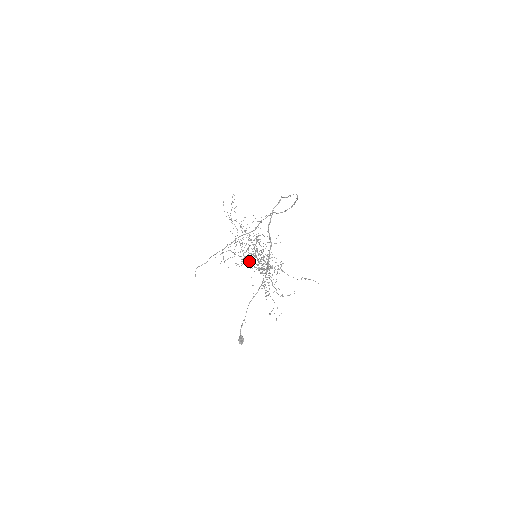
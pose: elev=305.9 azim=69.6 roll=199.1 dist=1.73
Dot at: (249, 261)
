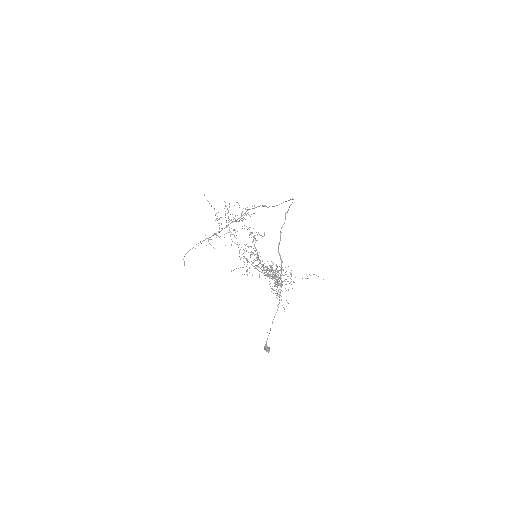
Dot at: occluded
